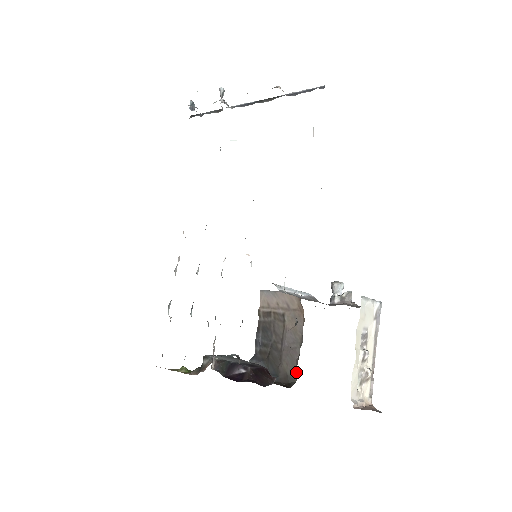
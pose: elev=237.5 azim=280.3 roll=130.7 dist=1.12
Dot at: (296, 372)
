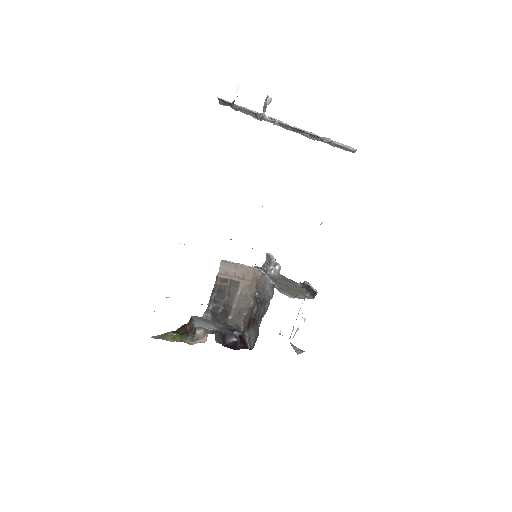
Dot at: (242, 322)
